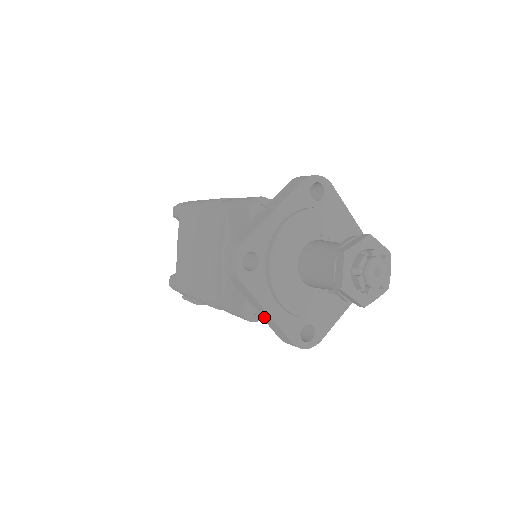
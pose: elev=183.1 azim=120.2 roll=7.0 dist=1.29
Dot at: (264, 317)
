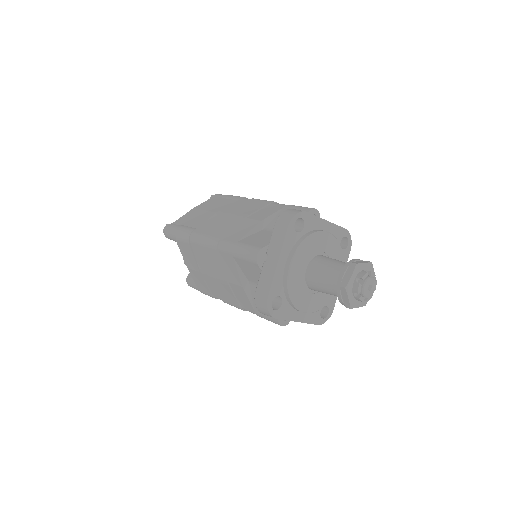
Dot at: occluded
